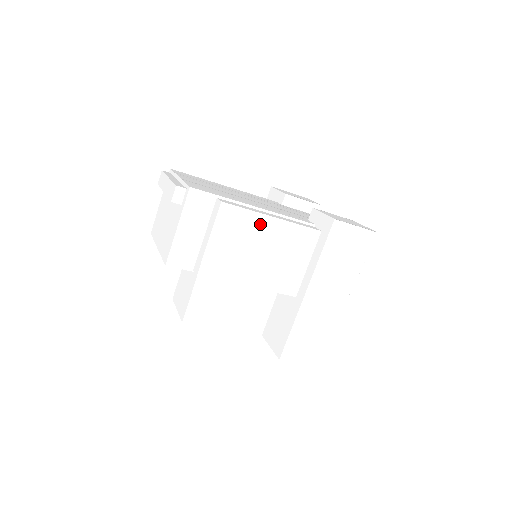
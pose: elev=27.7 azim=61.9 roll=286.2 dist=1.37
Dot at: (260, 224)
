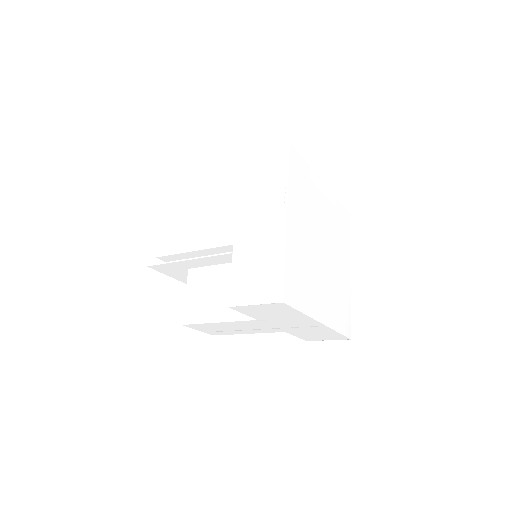
Dot at: (195, 198)
